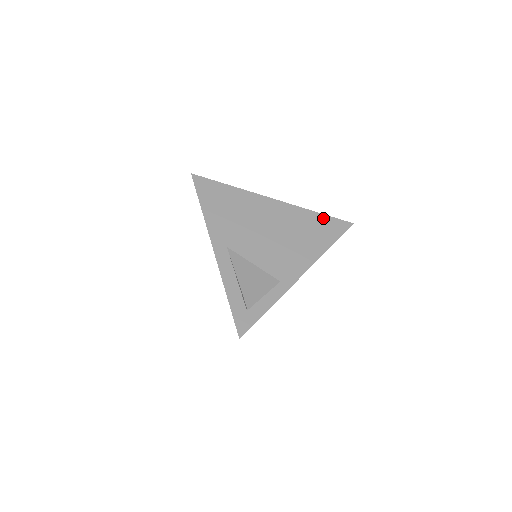
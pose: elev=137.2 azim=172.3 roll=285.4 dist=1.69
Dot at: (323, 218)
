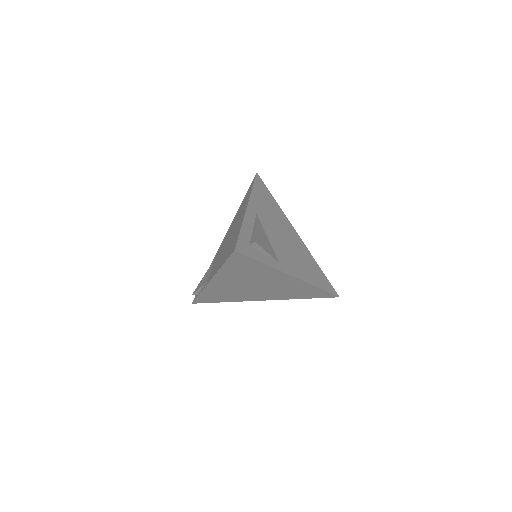
Dot at: (322, 273)
